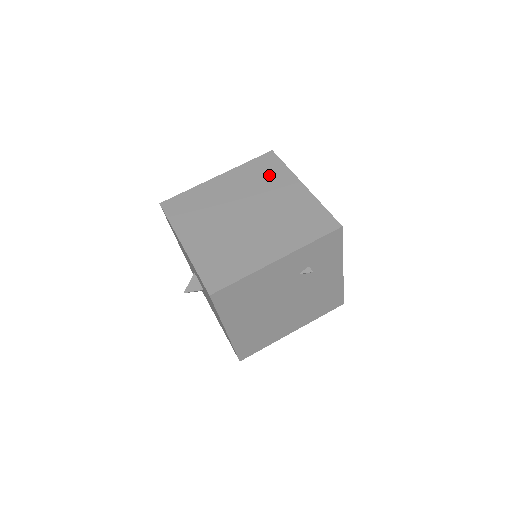
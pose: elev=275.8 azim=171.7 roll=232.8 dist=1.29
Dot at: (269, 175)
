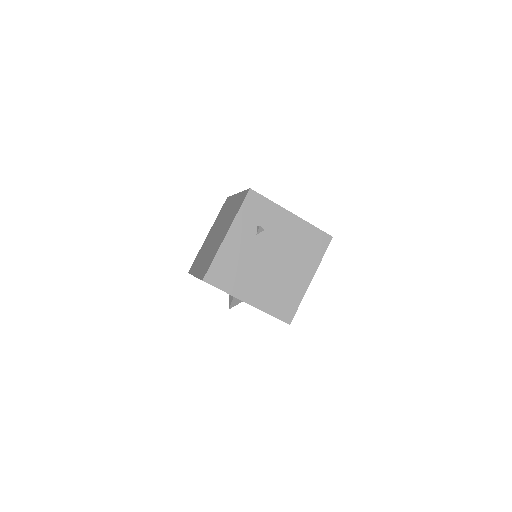
Dot at: (225, 208)
